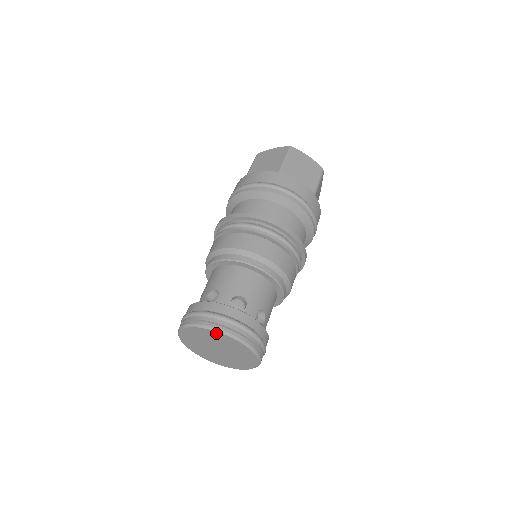
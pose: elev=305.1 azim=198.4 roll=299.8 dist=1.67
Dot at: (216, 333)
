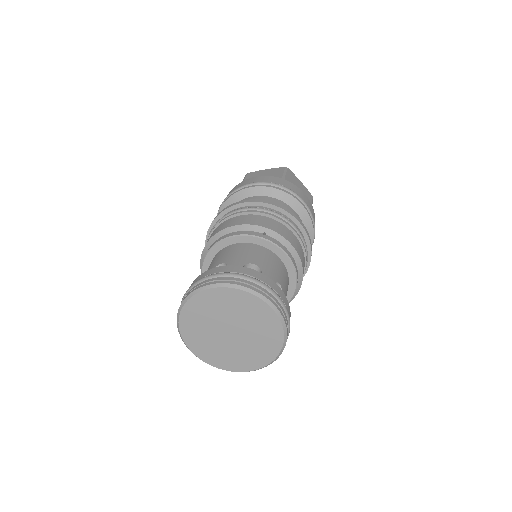
Dot at: (197, 299)
